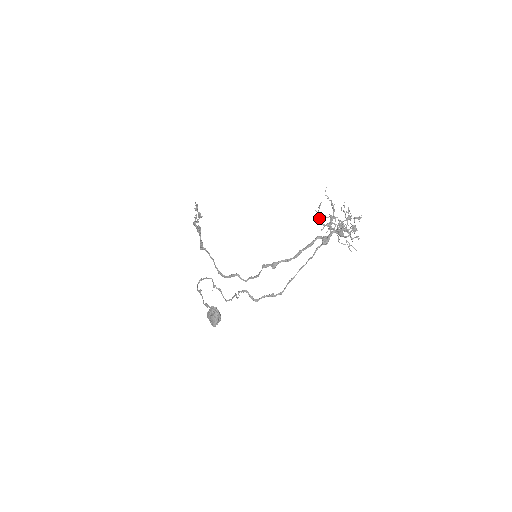
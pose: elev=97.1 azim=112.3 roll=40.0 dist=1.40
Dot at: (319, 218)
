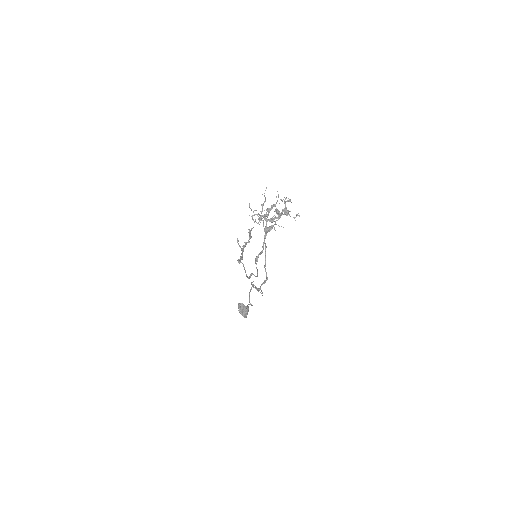
Dot at: (253, 215)
